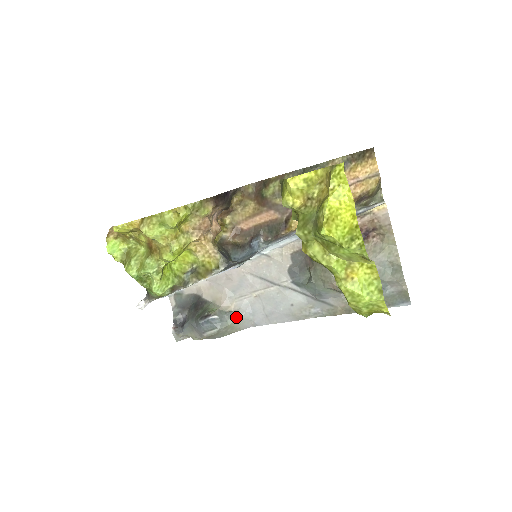
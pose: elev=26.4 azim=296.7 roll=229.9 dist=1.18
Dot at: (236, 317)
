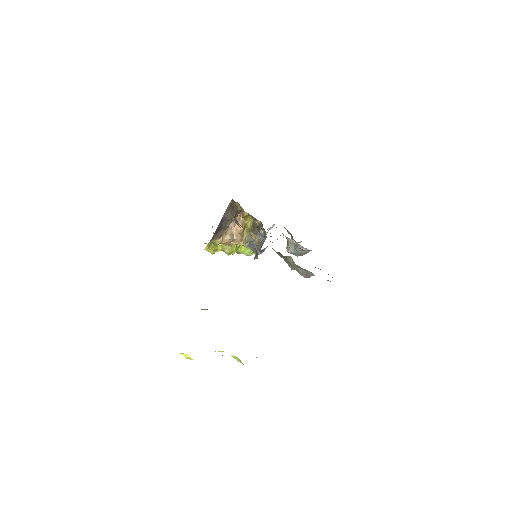
Dot at: (299, 250)
